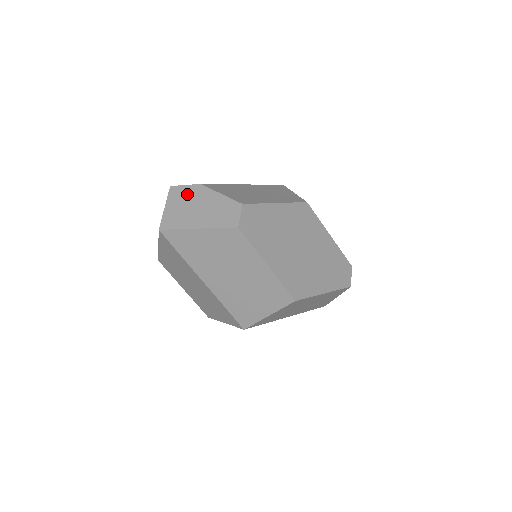
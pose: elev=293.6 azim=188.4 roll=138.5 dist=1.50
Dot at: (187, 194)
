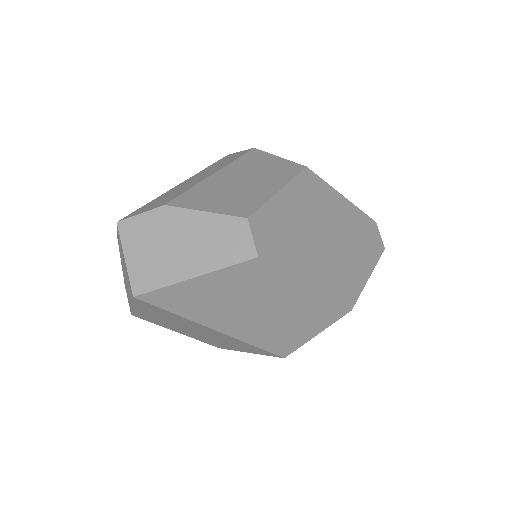
Dot at: (151, 227)
